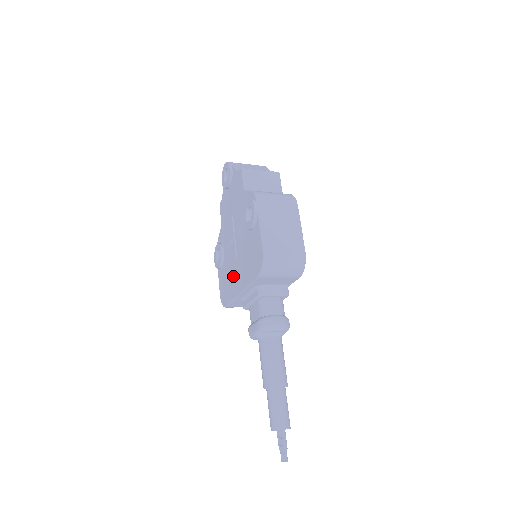
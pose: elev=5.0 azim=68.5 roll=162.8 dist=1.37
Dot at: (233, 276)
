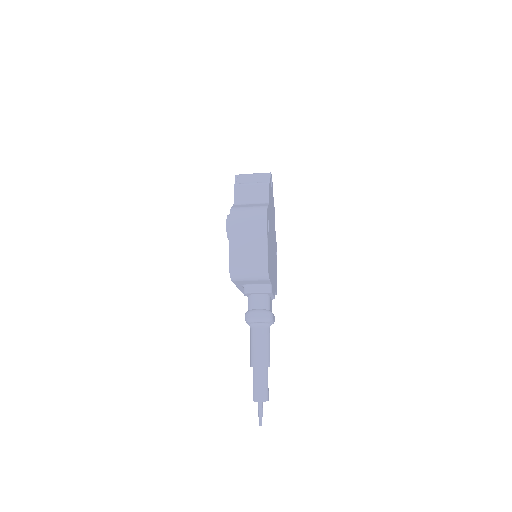
Dot at: occluded
